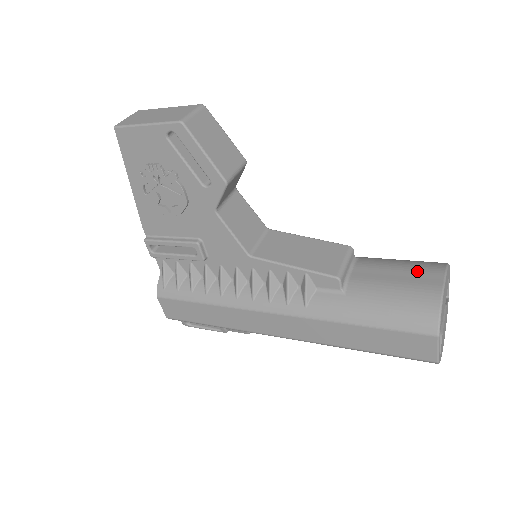
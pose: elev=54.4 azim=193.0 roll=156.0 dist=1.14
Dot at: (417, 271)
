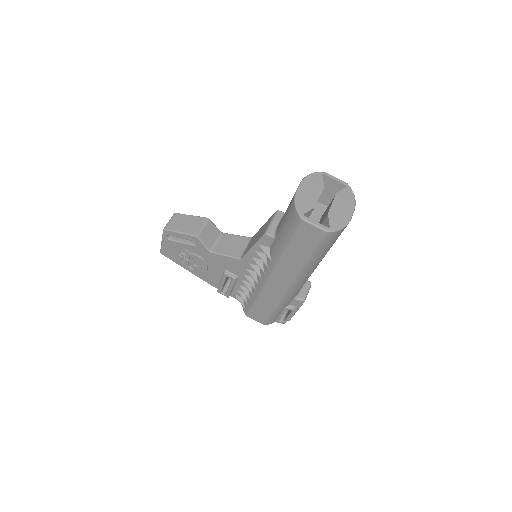
Dot at: occluded
